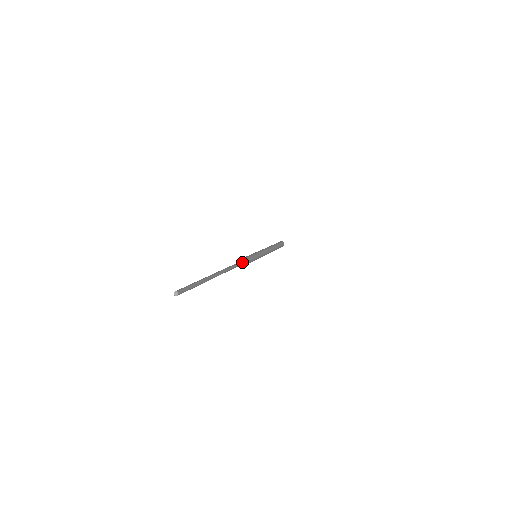
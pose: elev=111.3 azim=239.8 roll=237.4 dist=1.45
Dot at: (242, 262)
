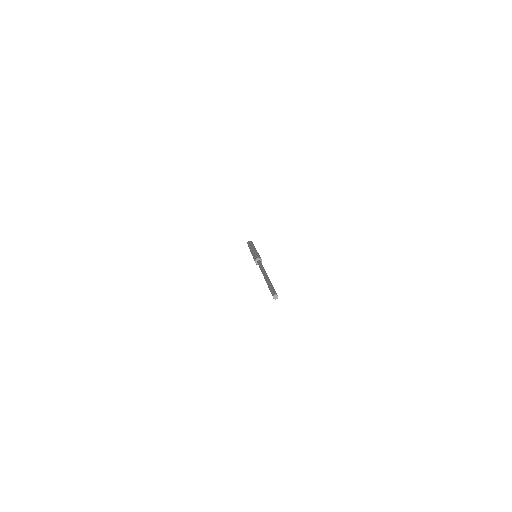
Dot at: (260, 262)
